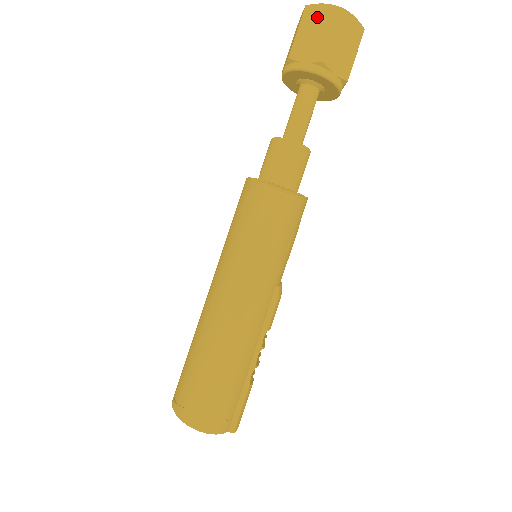
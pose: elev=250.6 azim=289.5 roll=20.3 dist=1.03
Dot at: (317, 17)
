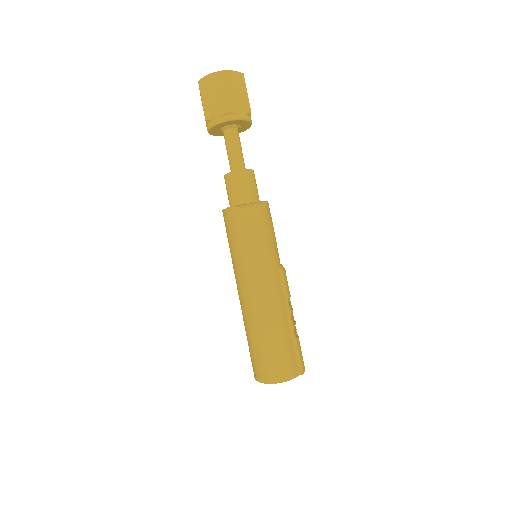
Dot at: (209, 85)
